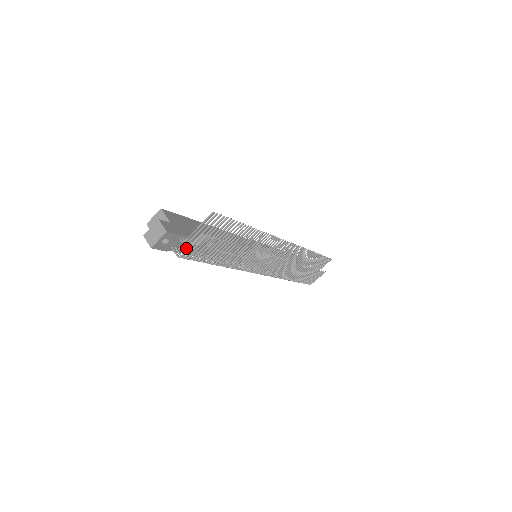
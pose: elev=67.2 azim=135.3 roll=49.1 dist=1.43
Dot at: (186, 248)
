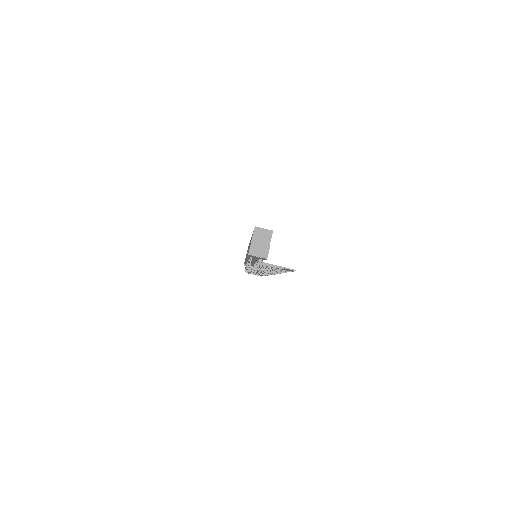
Dot at: occluded
